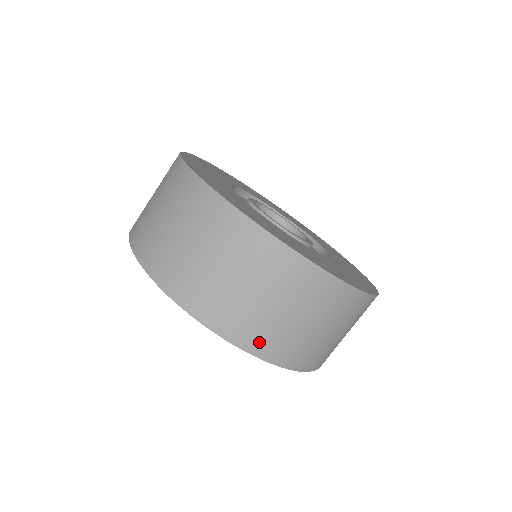
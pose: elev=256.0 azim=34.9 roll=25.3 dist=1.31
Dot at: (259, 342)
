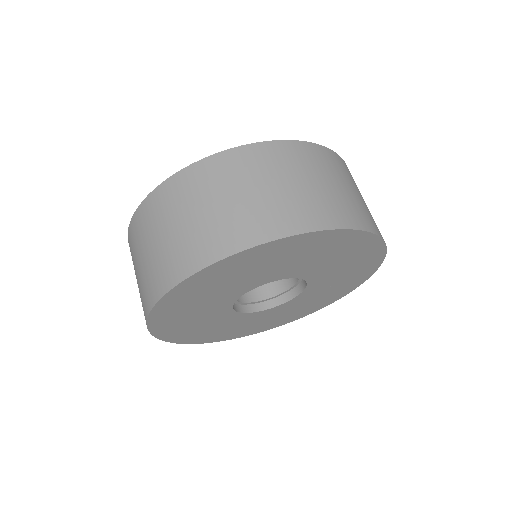
Dot at: (208, 250)
